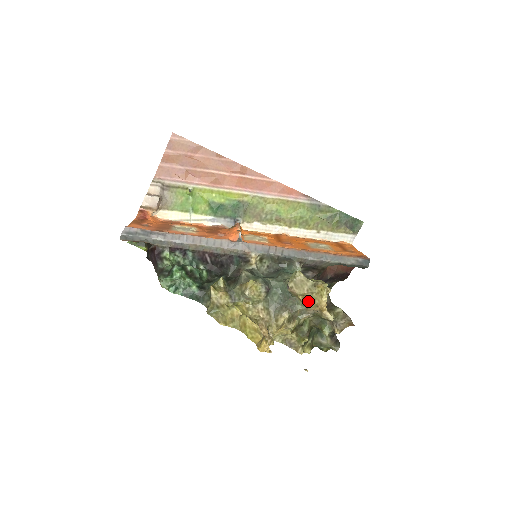
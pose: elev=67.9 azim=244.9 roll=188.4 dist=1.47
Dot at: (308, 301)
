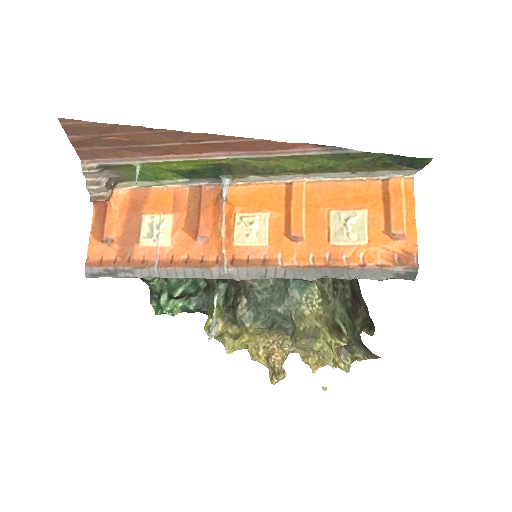
Dot at: (313, 368)
